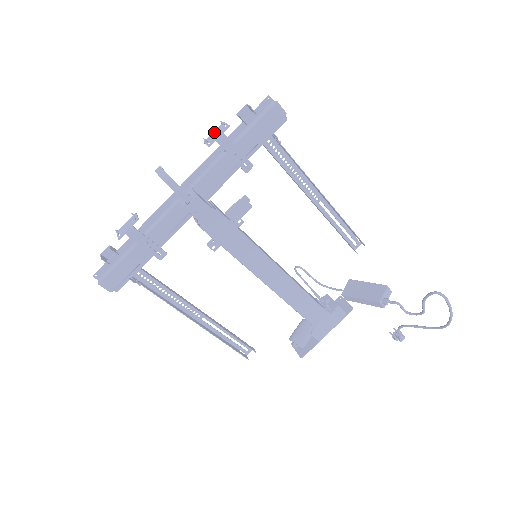
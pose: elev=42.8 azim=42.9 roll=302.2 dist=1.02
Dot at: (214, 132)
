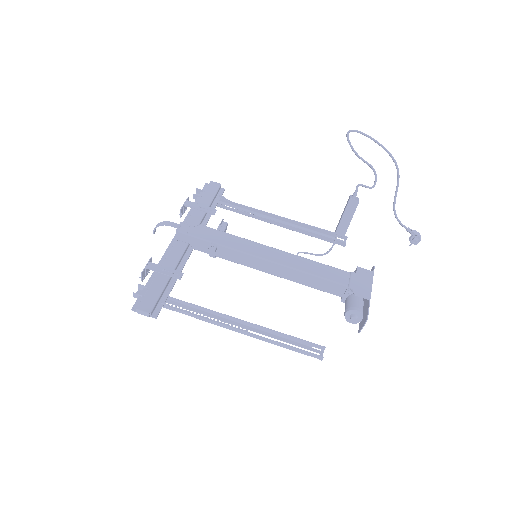
Dot at: (184, 210)
